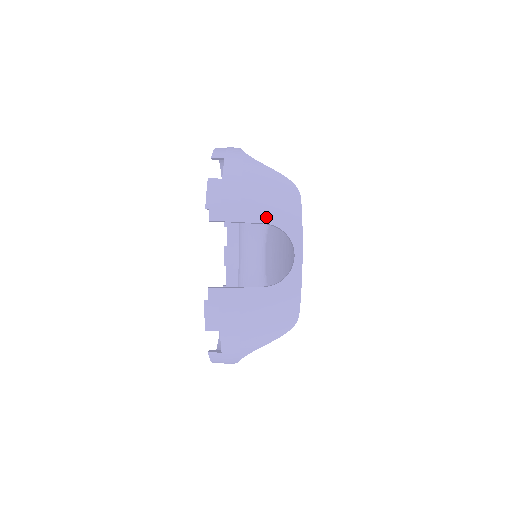
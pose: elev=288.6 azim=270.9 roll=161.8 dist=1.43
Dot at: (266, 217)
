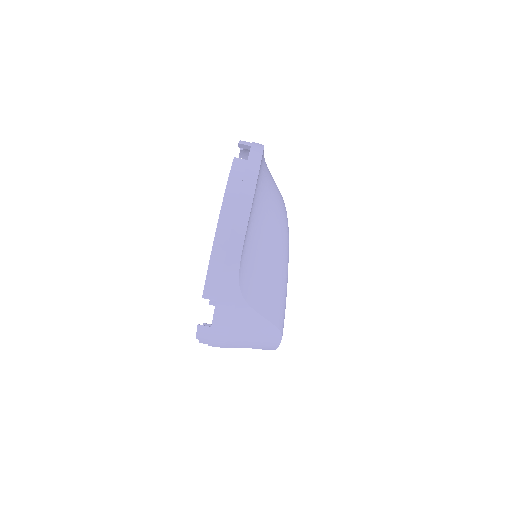
Dot at: (247, 347)
